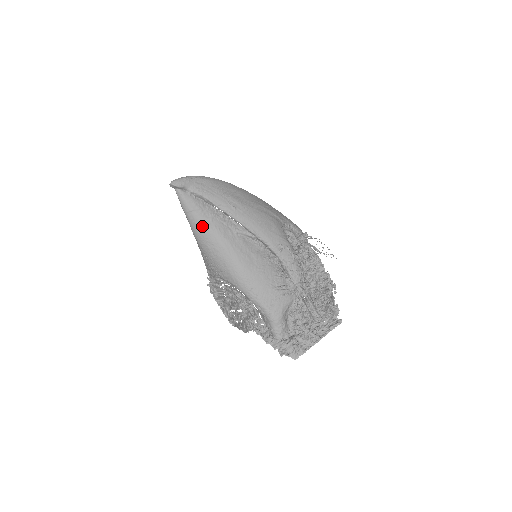
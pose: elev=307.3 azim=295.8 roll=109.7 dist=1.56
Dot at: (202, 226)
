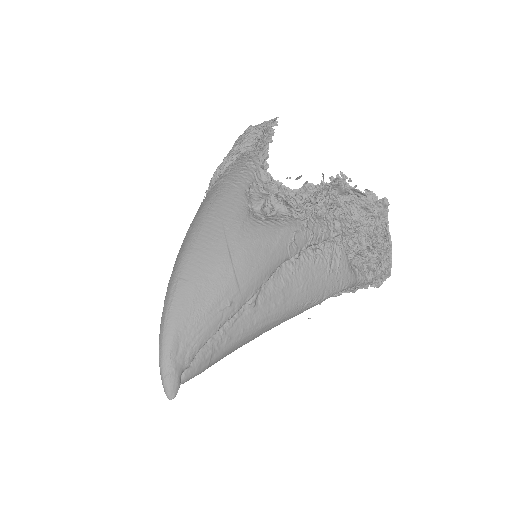
Dot at: (229, 352)
